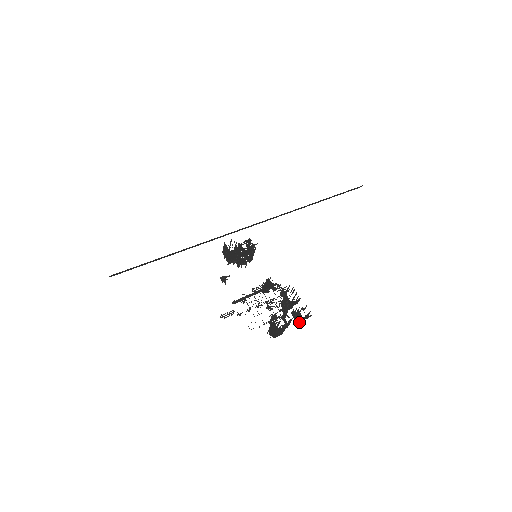
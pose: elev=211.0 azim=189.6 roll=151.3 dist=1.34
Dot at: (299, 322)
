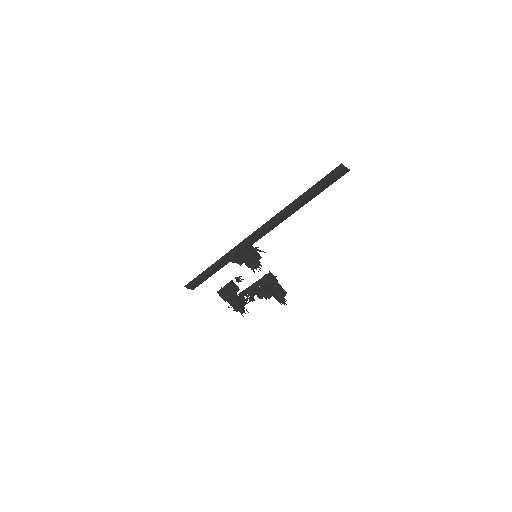
Dot at: (262, 298)
